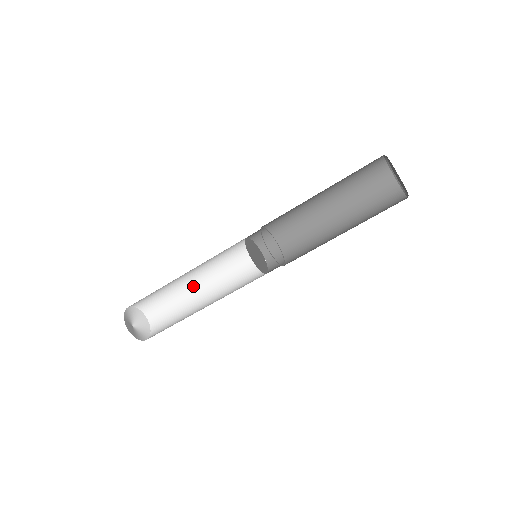
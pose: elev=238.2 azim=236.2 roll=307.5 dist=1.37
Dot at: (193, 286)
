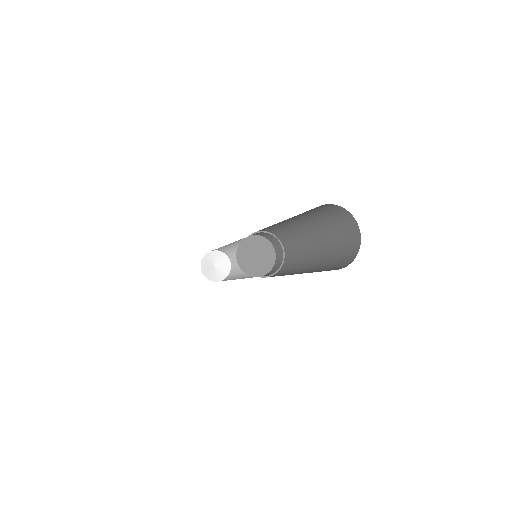
Dot at: occluded
